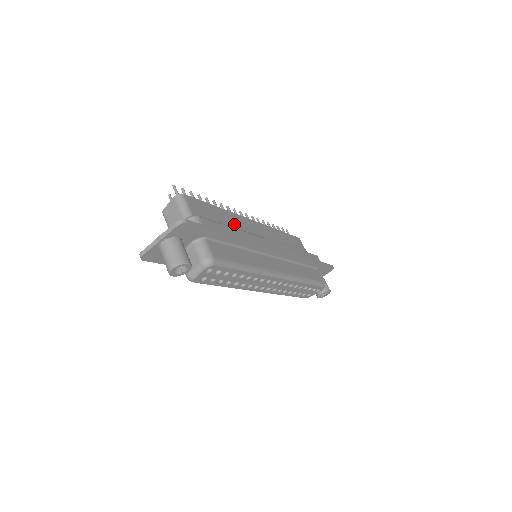
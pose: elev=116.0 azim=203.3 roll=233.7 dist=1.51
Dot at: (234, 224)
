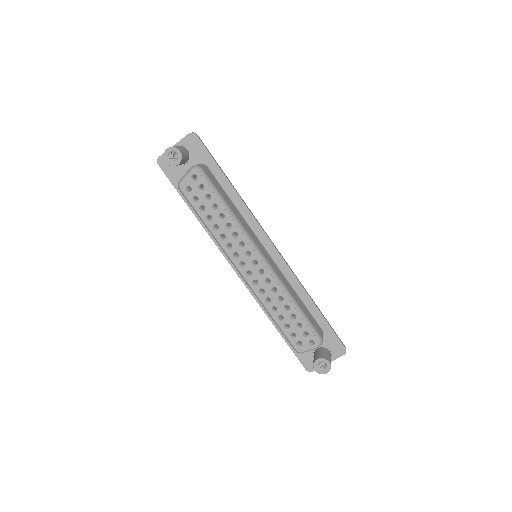
Dot at: occluded
